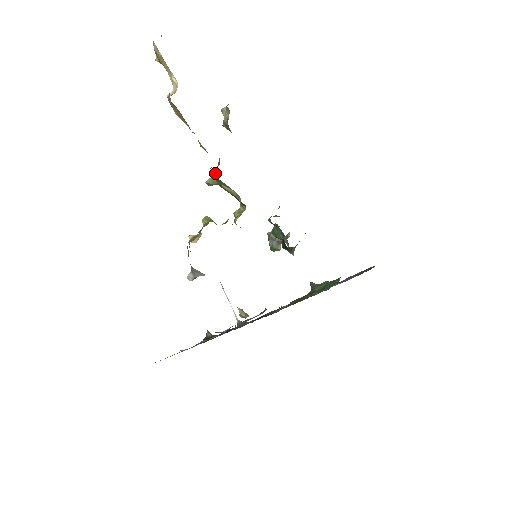
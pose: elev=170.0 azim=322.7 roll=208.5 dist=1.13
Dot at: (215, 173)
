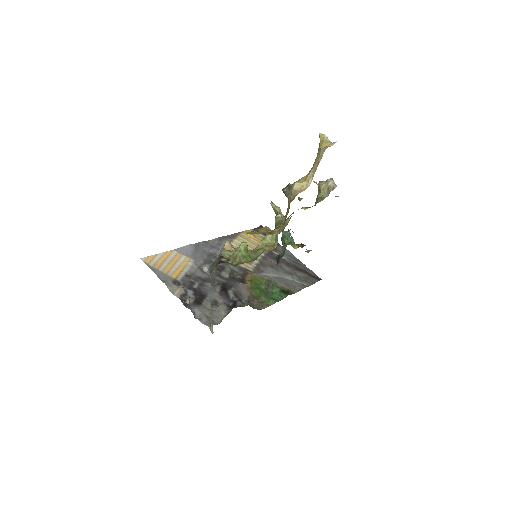
Dot at: (279, 216)
